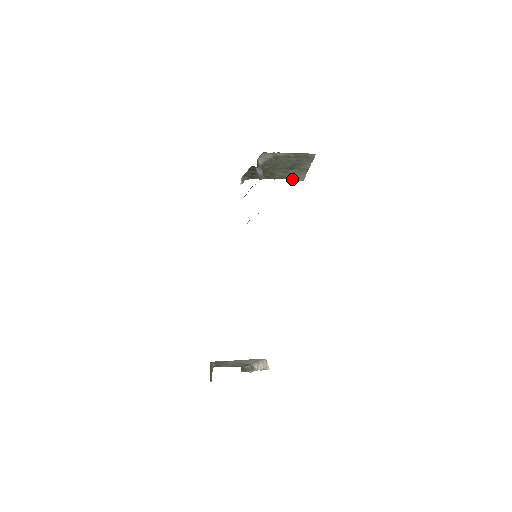
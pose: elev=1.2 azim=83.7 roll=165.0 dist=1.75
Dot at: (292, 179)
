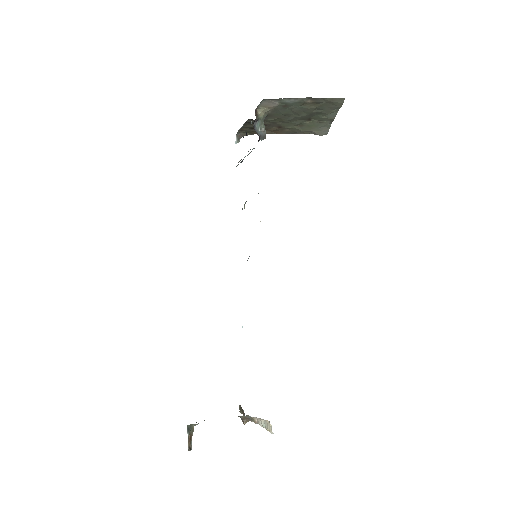
Dot at: (310, 133)
